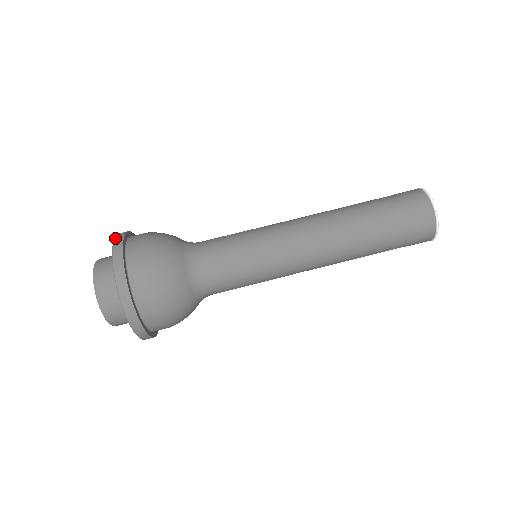
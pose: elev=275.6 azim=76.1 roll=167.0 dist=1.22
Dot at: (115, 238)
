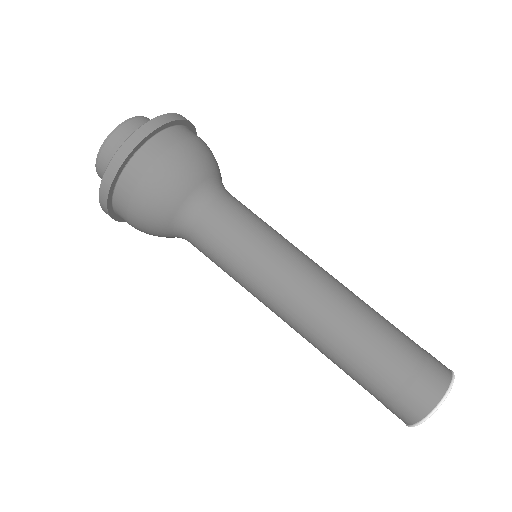
Dot at: (175, 113)
